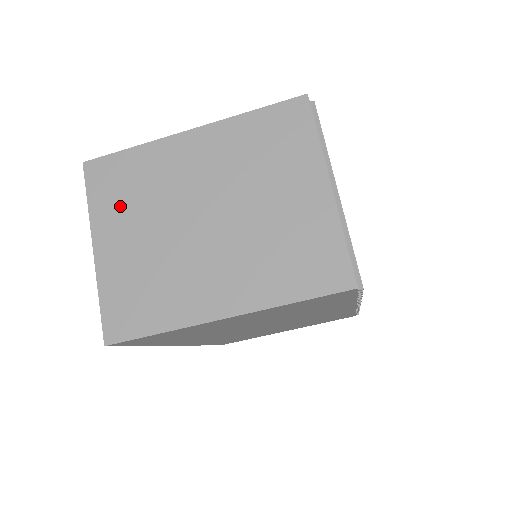
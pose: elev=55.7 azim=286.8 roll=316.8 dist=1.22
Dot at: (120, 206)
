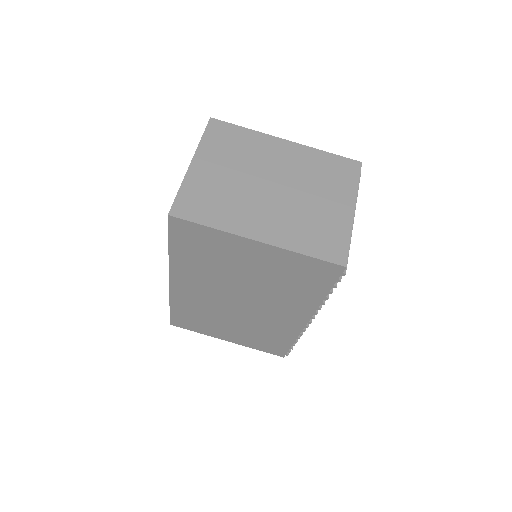
Dot at: (222, 151)
